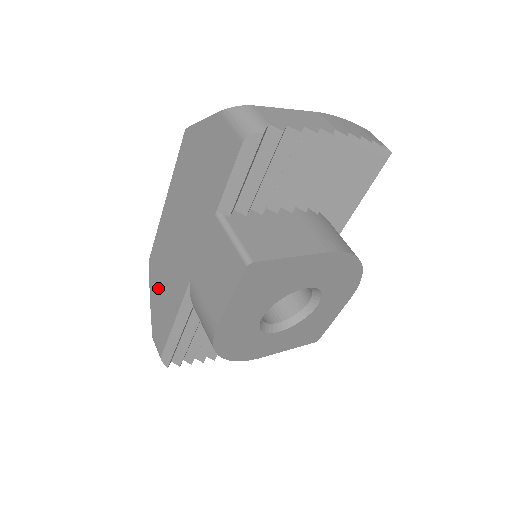
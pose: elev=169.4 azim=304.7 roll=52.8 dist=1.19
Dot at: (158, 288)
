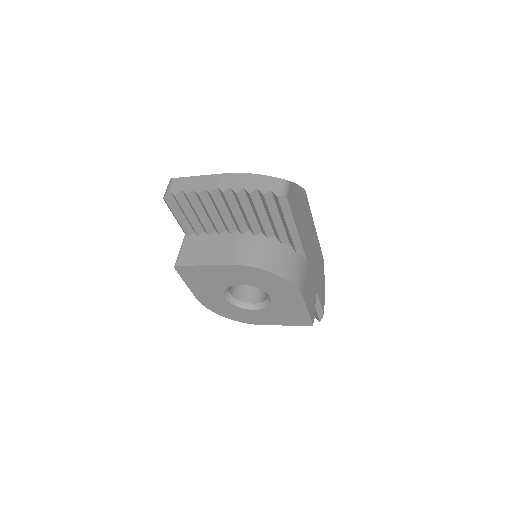
Dot at: occluded
